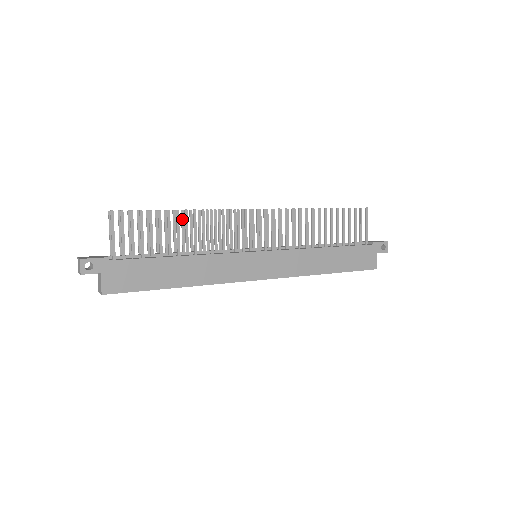
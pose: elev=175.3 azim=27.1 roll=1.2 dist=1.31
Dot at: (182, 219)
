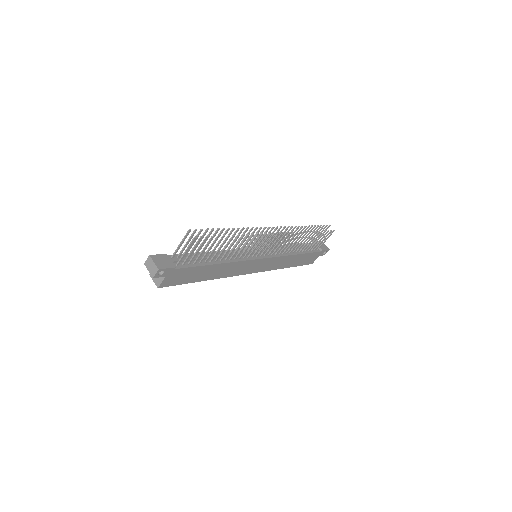
Dot at: (230, 234)
